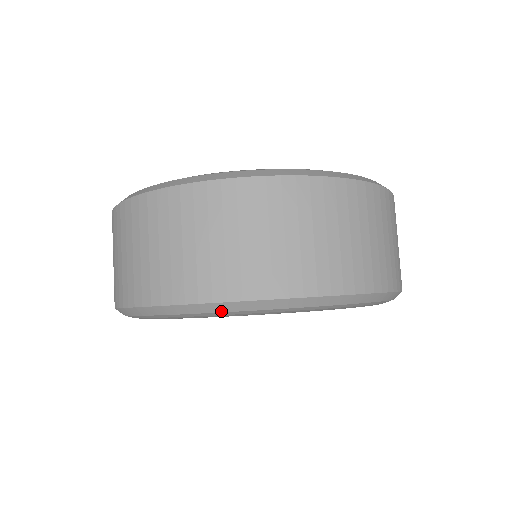
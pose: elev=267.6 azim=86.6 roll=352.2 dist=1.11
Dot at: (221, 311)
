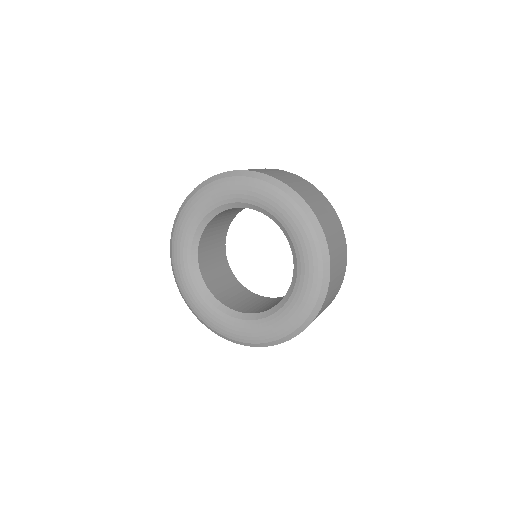
Dot at: (294, 199)
